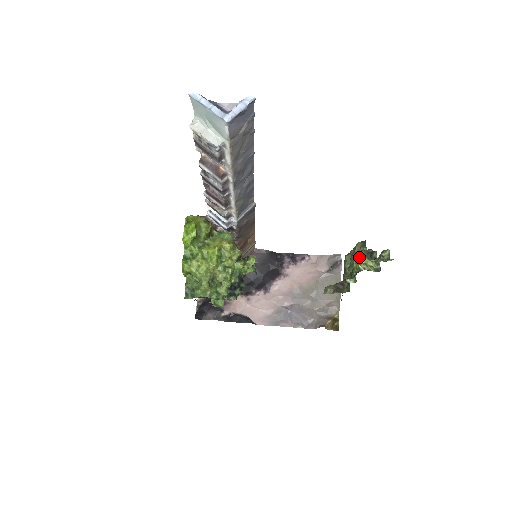
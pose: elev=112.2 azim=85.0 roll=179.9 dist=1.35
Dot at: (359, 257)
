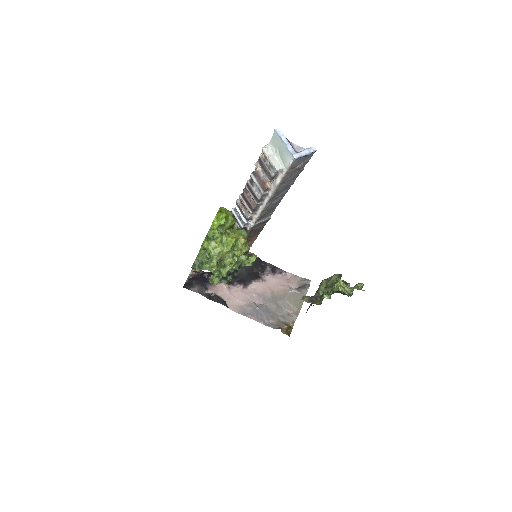
Dot at: (341, 281)
